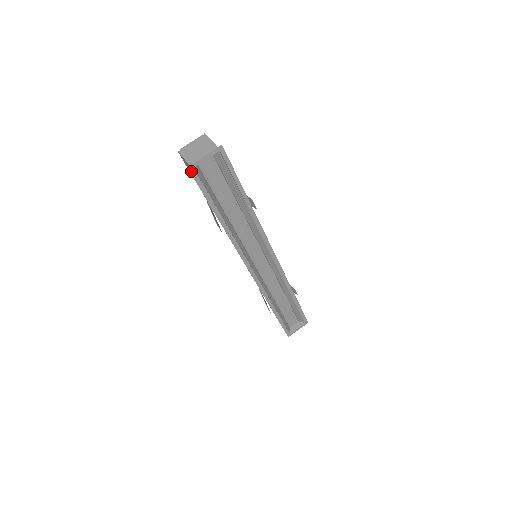
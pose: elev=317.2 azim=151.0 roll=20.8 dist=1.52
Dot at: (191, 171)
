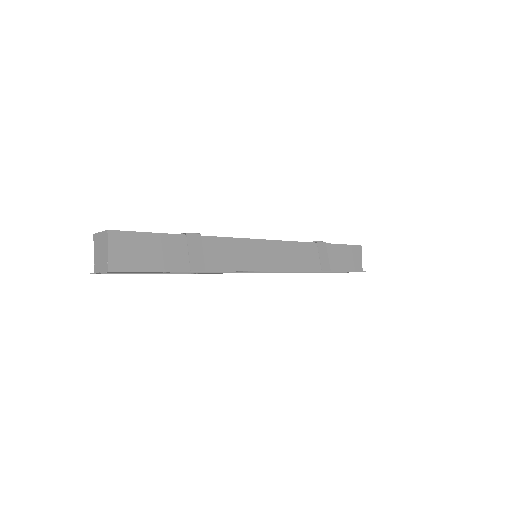
Dot at: occluded
